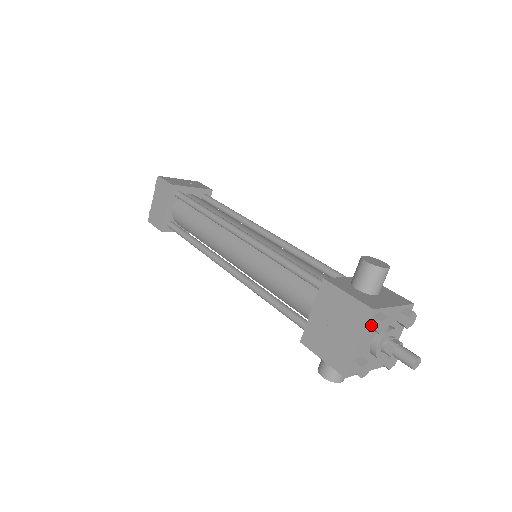
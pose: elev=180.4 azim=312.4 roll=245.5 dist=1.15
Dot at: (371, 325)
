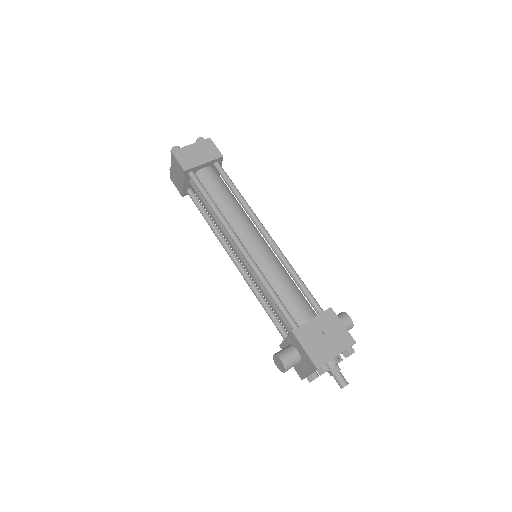
Dot at: (348, 350)
